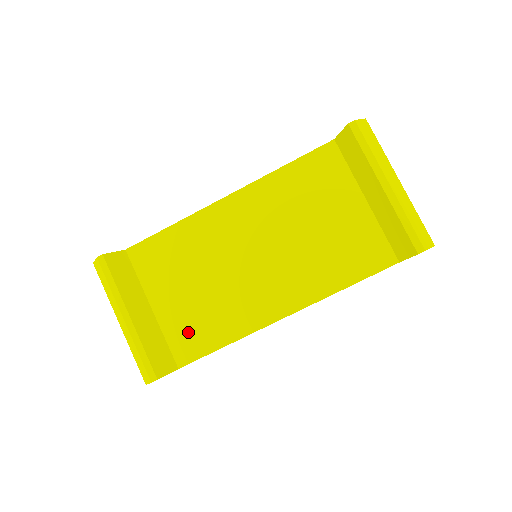
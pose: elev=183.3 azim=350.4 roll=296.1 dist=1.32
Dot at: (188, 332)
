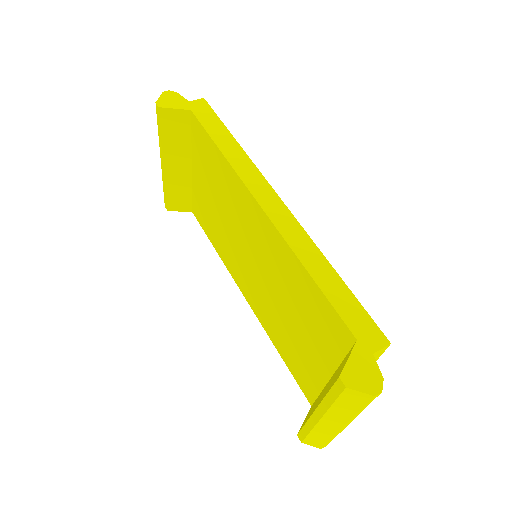
Dot at: (202, 211)
